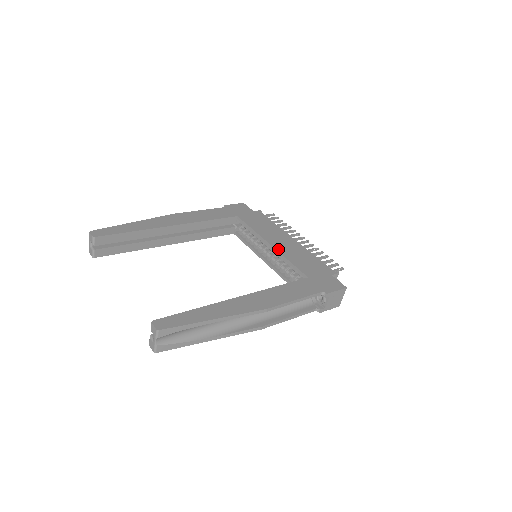
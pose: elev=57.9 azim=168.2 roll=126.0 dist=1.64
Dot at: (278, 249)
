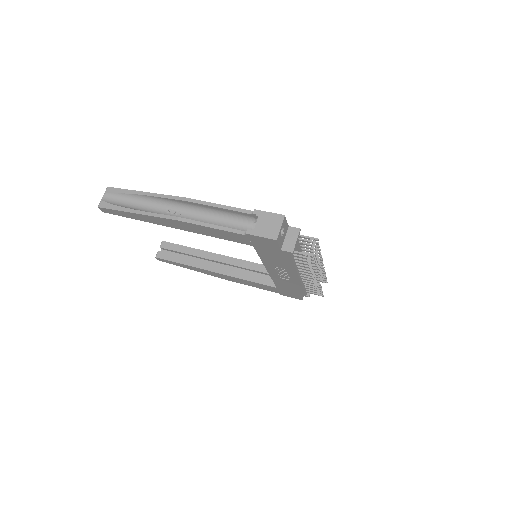
Dot at: occluded
